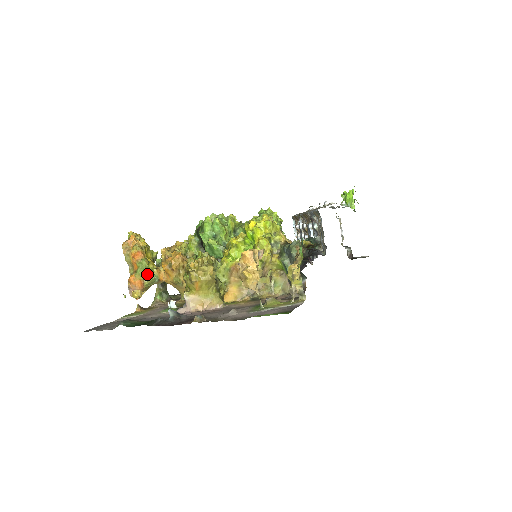
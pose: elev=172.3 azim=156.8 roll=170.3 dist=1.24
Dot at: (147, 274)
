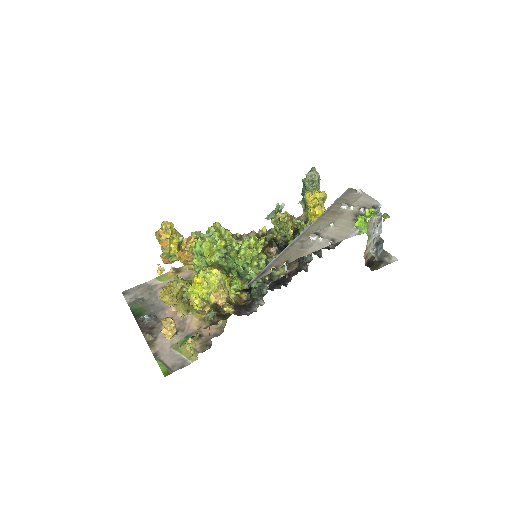
Dot at: (171, 256)
